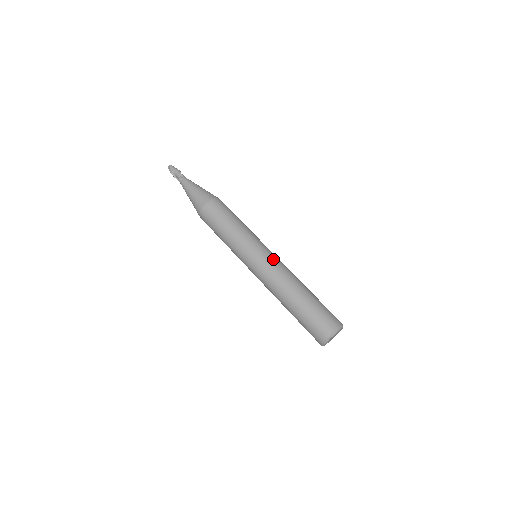
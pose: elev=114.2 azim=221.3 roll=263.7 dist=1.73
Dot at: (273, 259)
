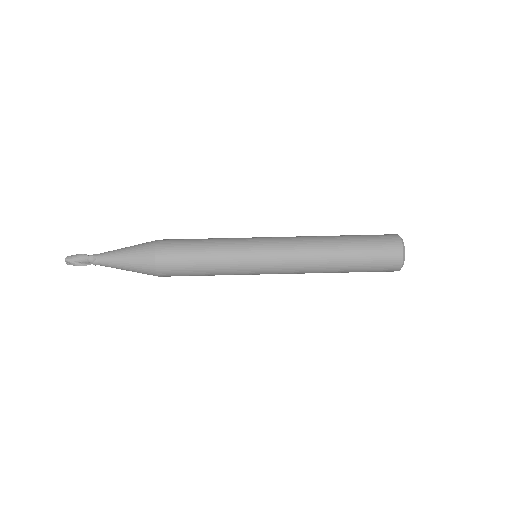
Dot at: (280, 245)
